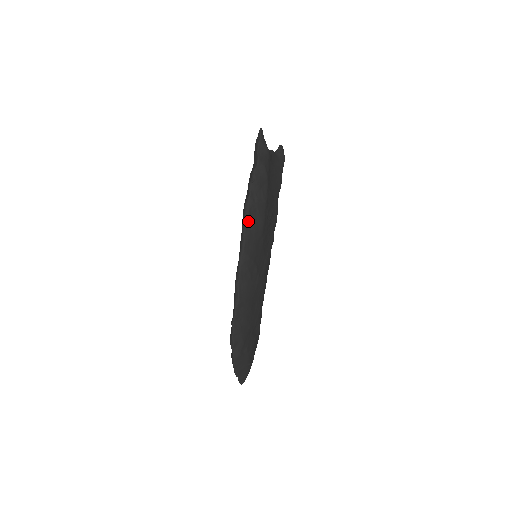
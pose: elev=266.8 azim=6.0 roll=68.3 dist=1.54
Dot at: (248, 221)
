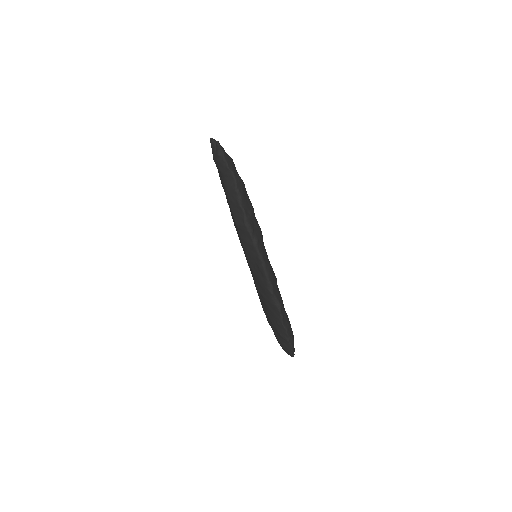
Dot at: (255, 236)
